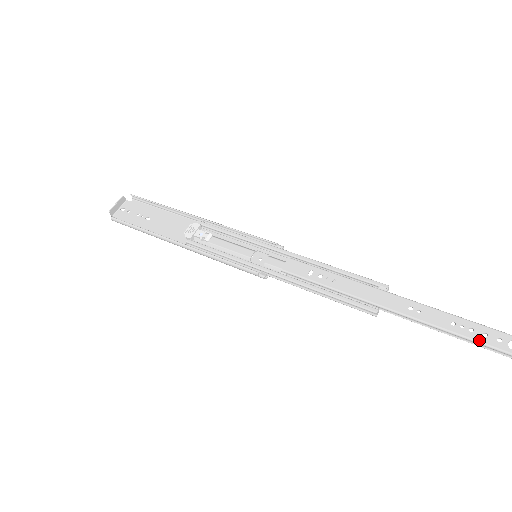
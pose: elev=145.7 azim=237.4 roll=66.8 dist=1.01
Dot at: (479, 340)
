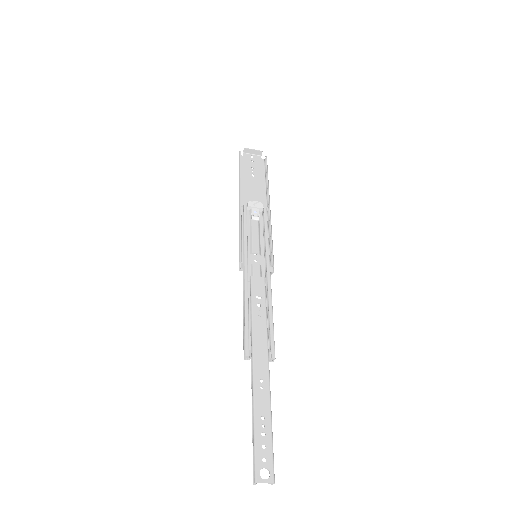
Dot at: (257, 443)
